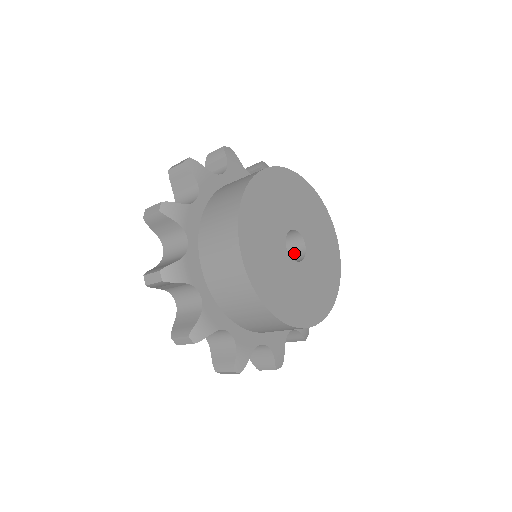
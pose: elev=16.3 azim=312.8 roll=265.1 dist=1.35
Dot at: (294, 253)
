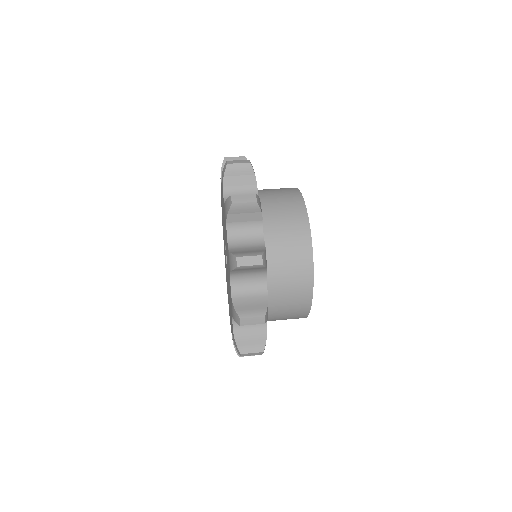
Dot at: occluded
